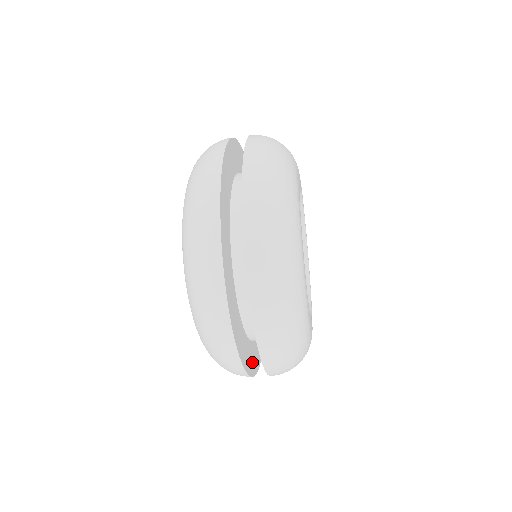
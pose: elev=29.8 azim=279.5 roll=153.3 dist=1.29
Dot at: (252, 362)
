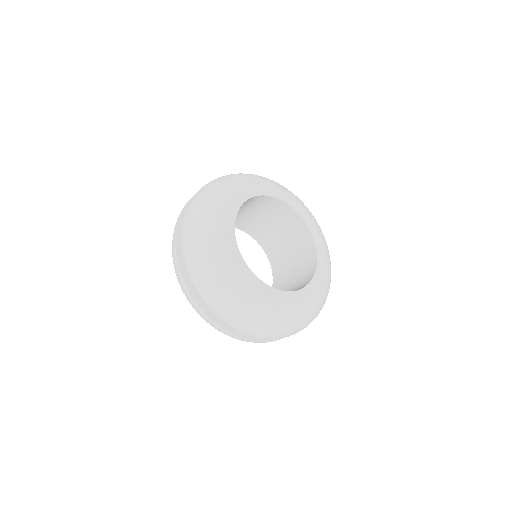
Dot at: occluded
